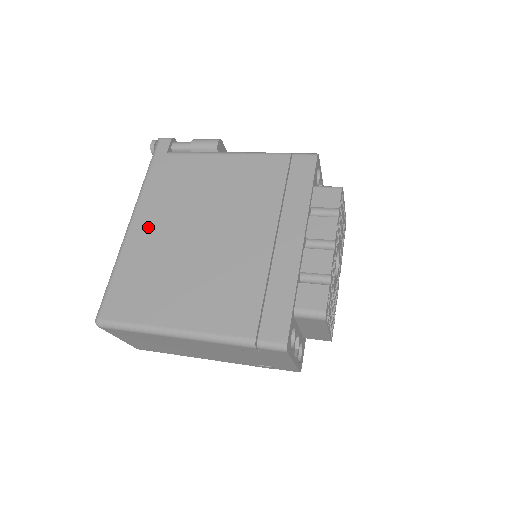
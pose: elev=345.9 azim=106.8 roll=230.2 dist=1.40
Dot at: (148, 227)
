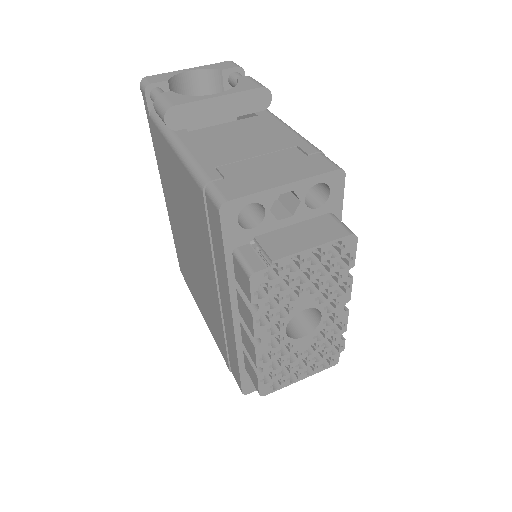
Dot at: (170, 209)
